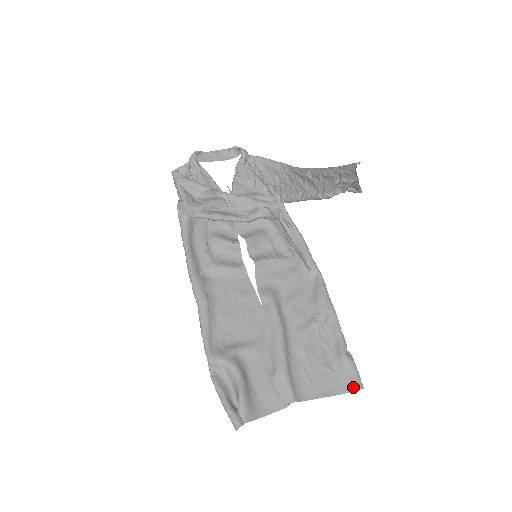
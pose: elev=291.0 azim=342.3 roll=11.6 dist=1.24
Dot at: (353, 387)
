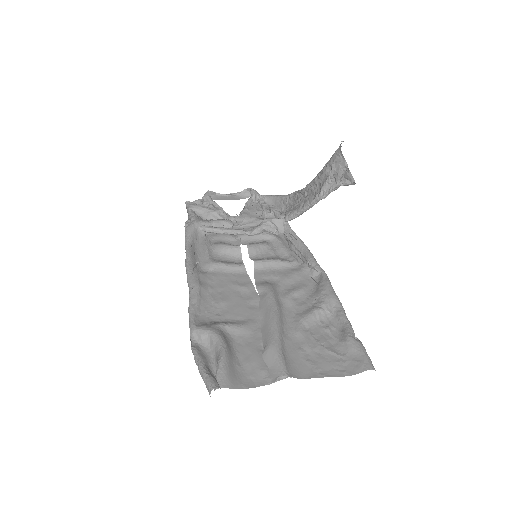
Dot at: (361, 368)
